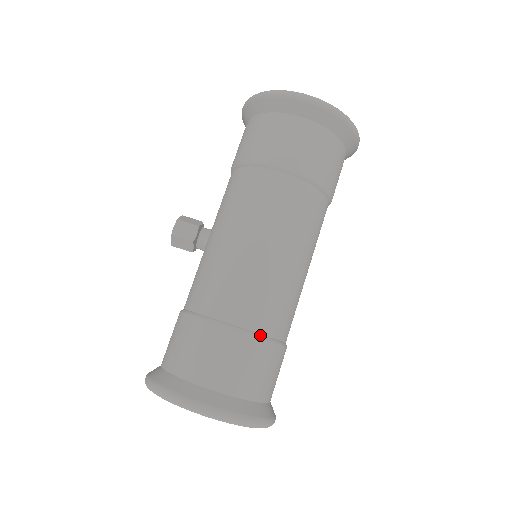
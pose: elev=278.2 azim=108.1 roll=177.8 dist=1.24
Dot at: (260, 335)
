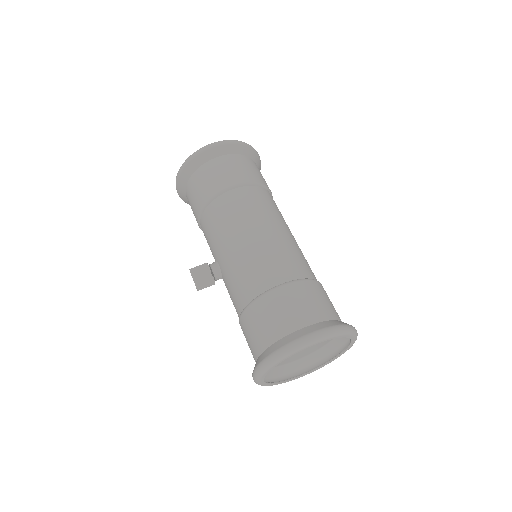
Dot at: (301, 279)
